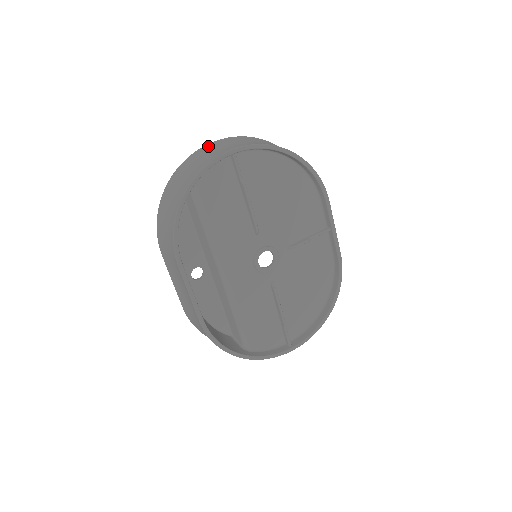
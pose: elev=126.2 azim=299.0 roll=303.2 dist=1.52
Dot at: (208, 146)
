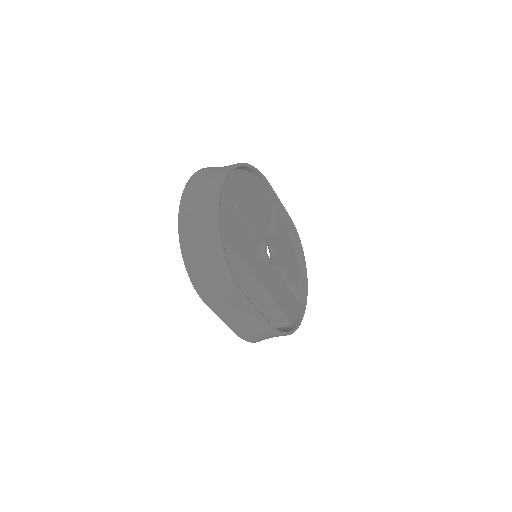
Dot at: (186, 197)
